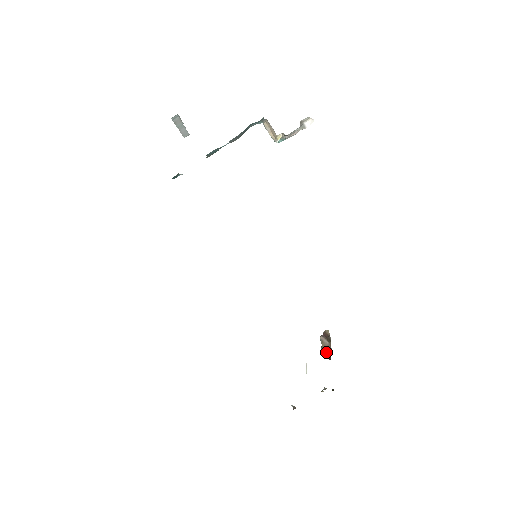
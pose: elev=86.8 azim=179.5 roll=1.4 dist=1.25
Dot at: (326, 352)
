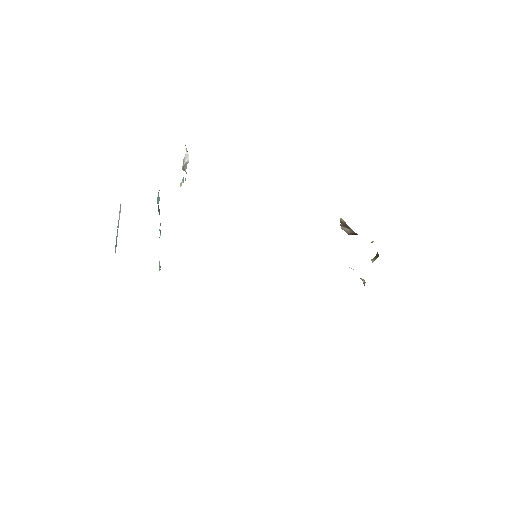
Dot at: occluded
